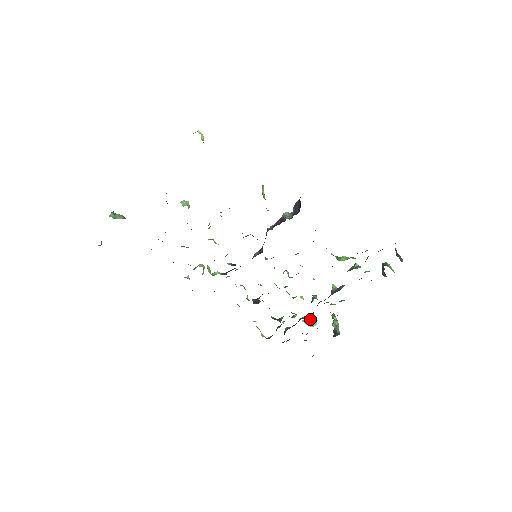
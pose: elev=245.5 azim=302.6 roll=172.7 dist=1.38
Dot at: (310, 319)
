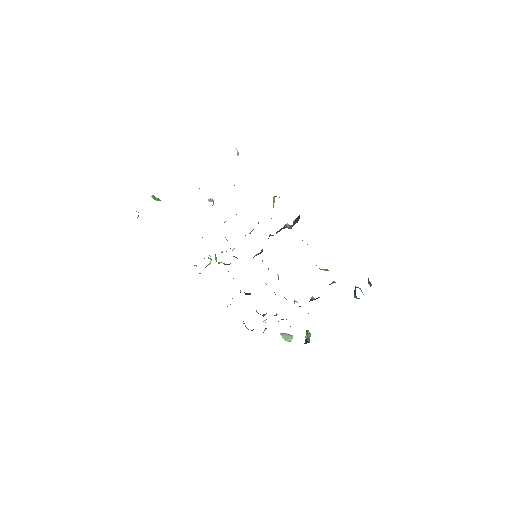
Dot at: (287, 334)
